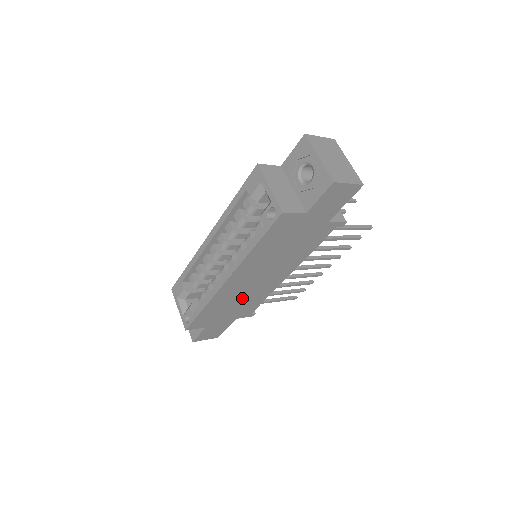
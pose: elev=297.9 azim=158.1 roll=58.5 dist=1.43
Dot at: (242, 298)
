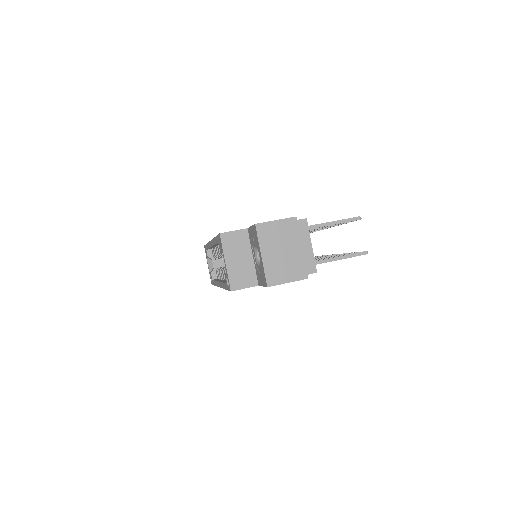
Dot at: occluded
